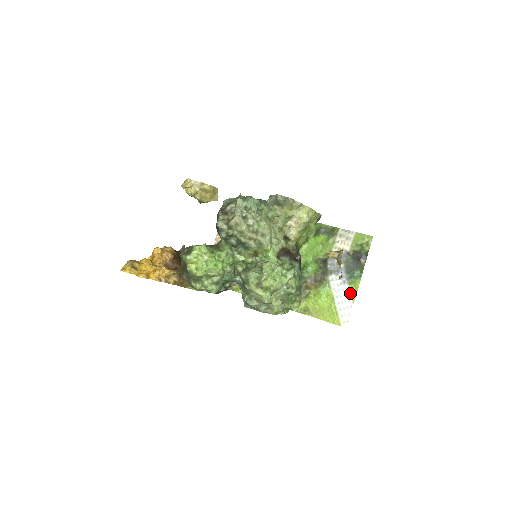
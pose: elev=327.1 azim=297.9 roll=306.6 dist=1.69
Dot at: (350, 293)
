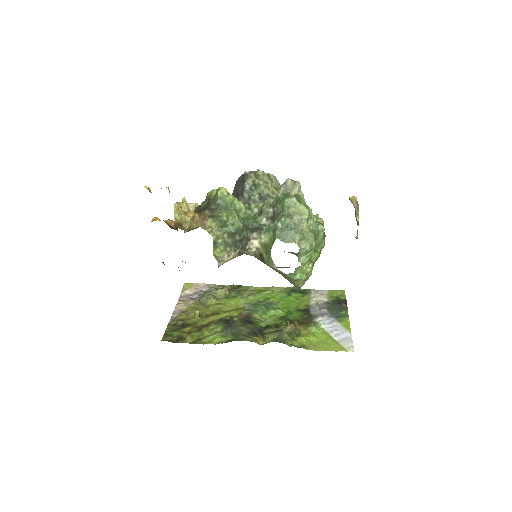
Dot at: (343, 327)
